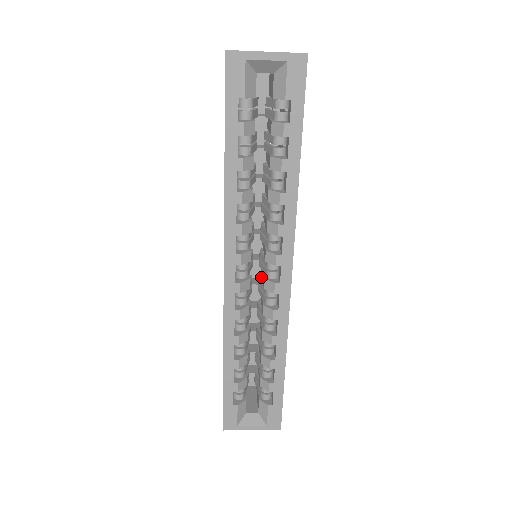
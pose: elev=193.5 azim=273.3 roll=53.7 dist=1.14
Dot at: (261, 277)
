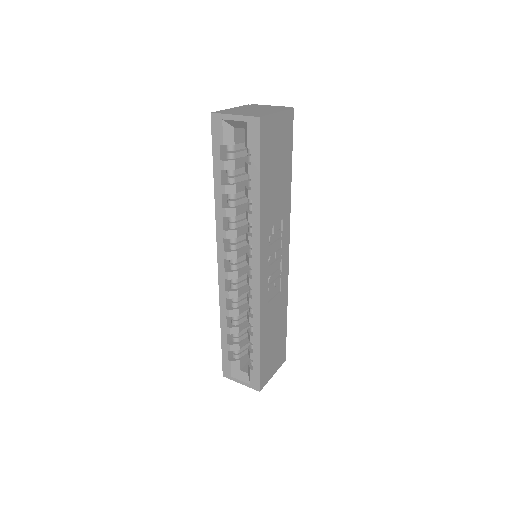
Dot at: occluded
